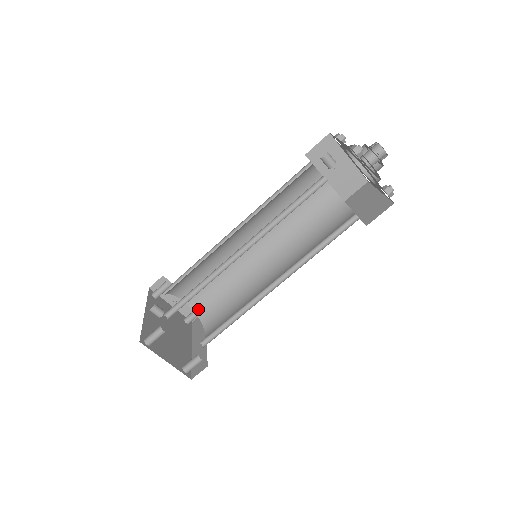
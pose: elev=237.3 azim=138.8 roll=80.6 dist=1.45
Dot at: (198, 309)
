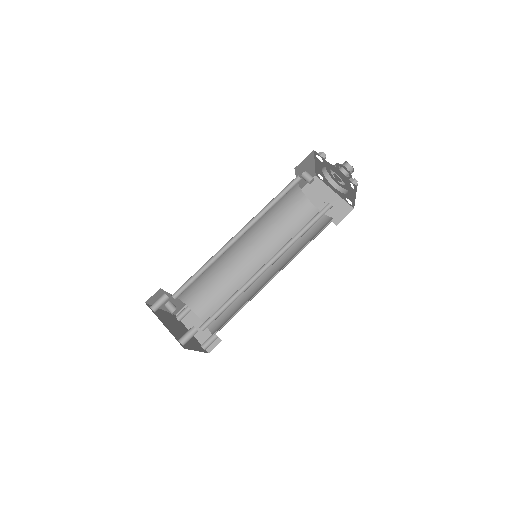
Dot at: (211, 325)
